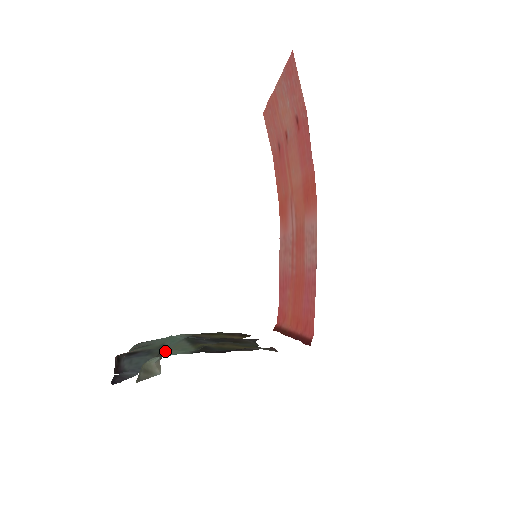
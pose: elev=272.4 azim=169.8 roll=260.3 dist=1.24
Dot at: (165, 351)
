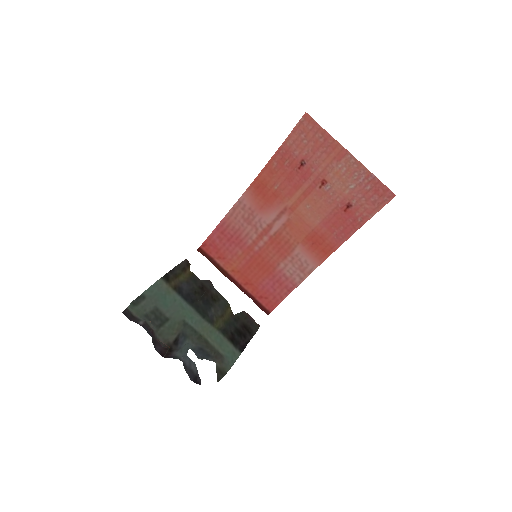
Dot at: (199, 335)
